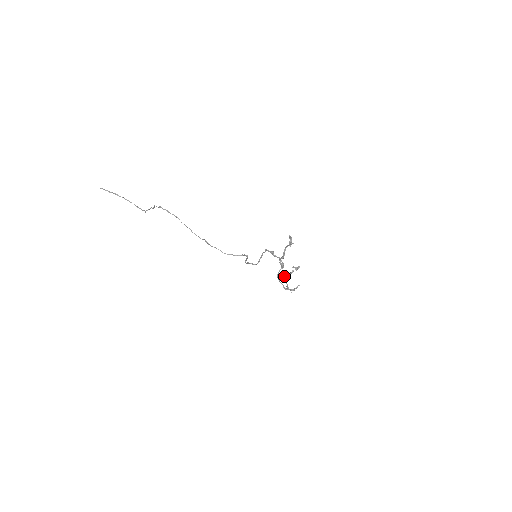
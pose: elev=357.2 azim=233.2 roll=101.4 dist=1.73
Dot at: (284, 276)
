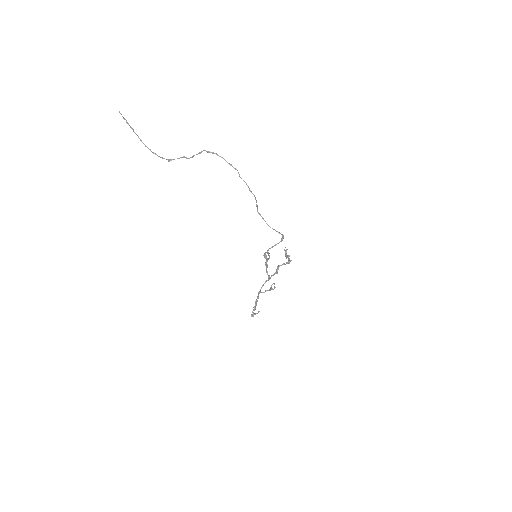
Dot at: (259, 293)
